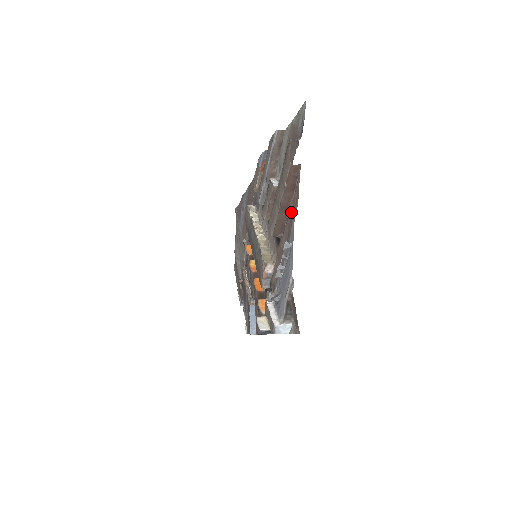
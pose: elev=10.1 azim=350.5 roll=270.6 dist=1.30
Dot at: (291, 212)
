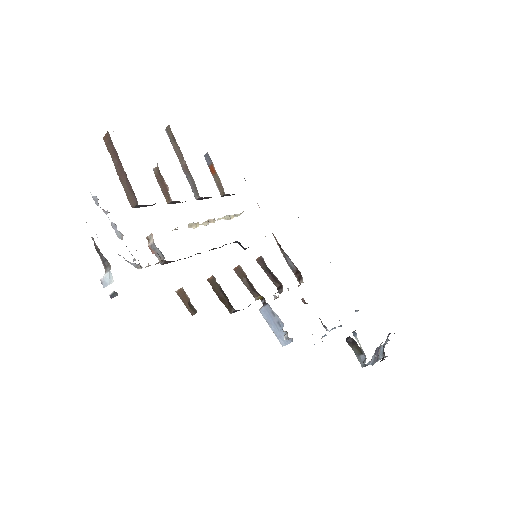
Dot at: occluded
